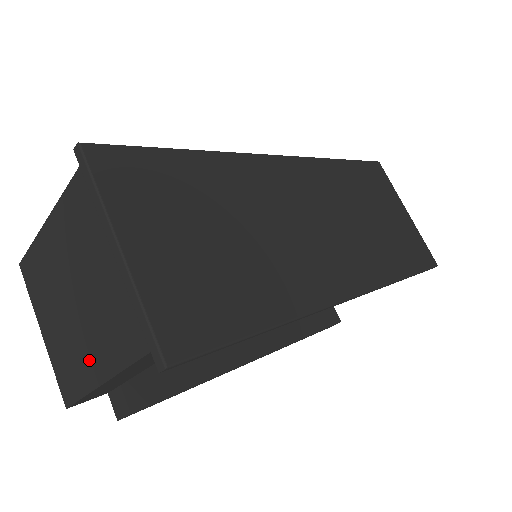
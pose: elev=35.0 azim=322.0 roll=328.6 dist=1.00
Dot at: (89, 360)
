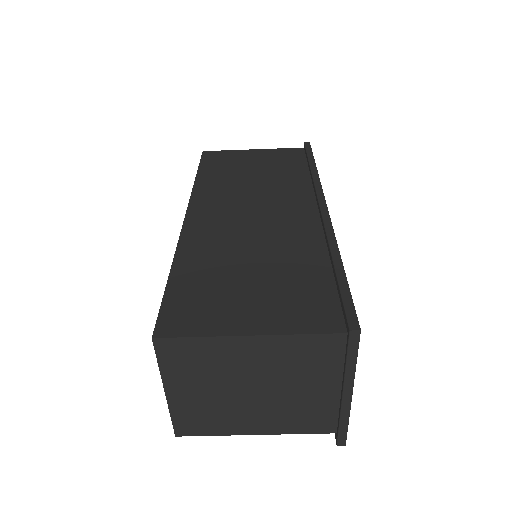
Dot at: (245, 422)
